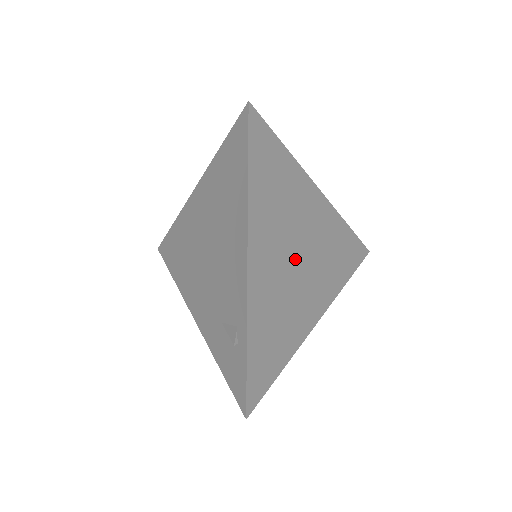
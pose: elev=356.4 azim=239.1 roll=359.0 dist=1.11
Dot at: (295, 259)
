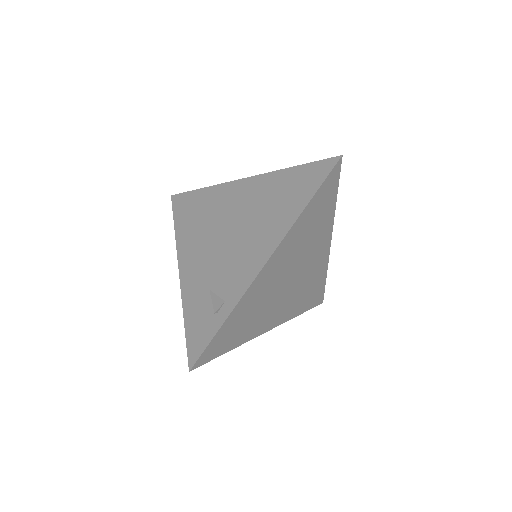
Dot at: (288, 278)
